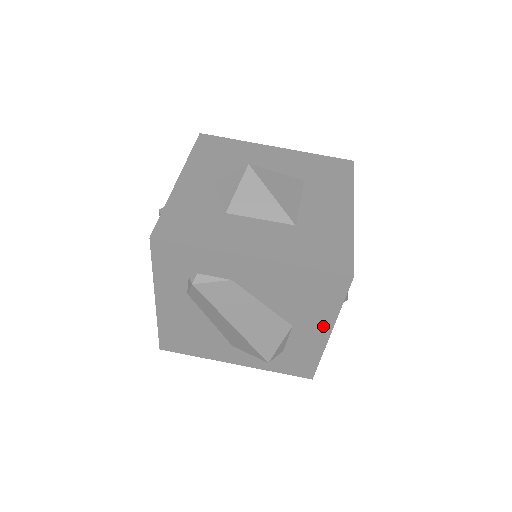
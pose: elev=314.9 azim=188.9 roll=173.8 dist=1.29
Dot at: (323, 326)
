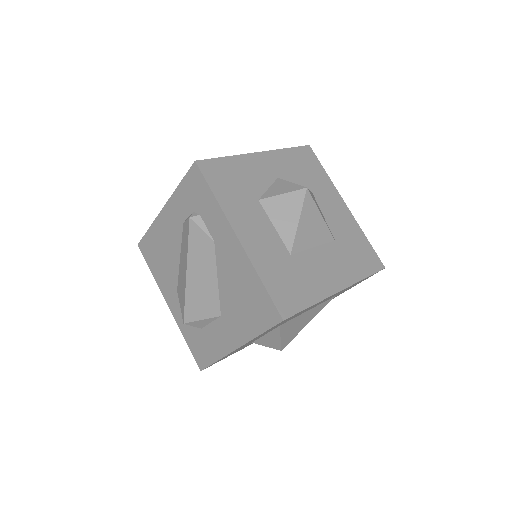
Dot at: (238, 337)
